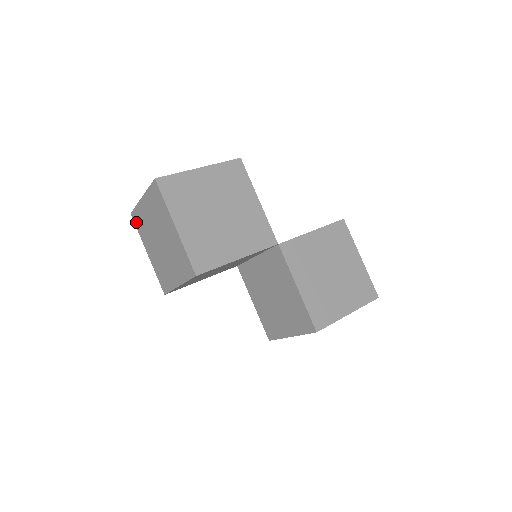
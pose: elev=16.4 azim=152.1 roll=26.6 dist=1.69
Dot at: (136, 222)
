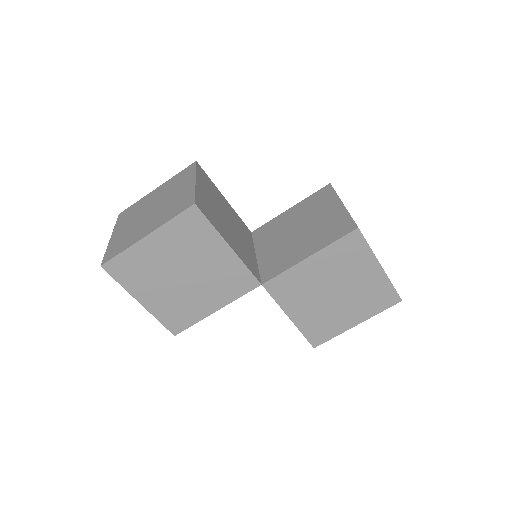
Dot at: occluded
